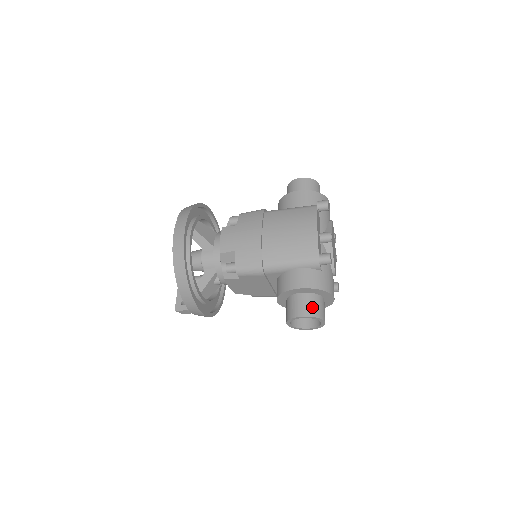
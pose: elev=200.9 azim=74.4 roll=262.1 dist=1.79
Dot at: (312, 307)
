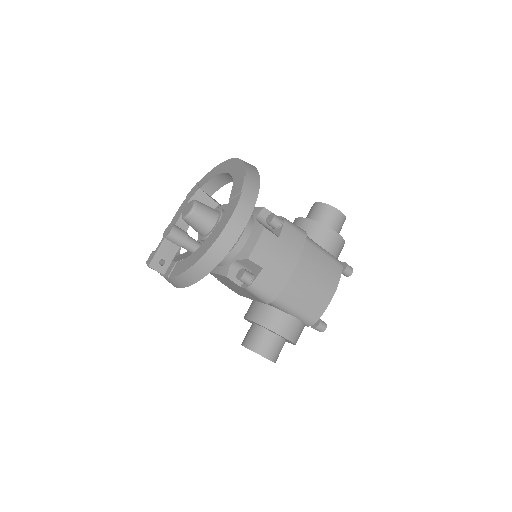
Dot at: (278, 353)
